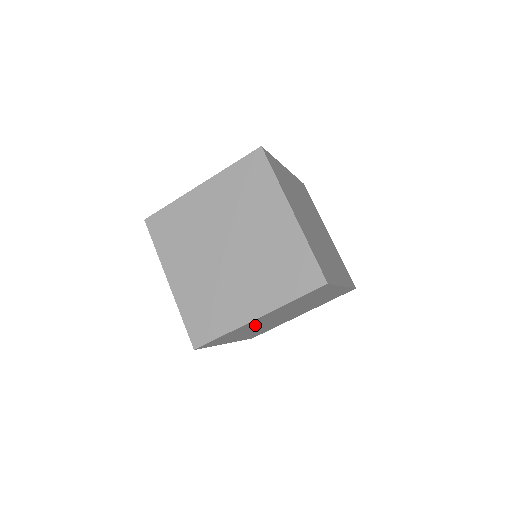
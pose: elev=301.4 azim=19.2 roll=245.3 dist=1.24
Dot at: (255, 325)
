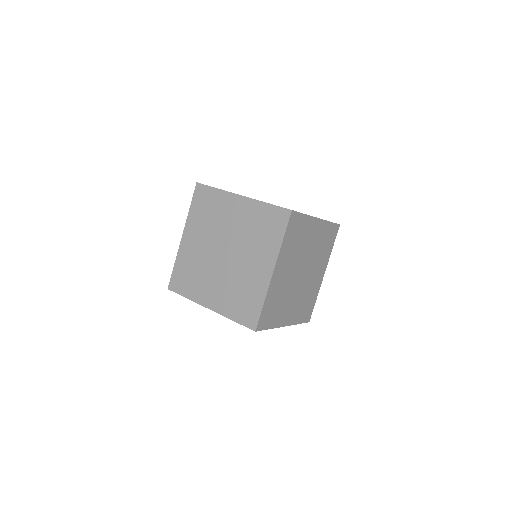
Dot at: occluded
